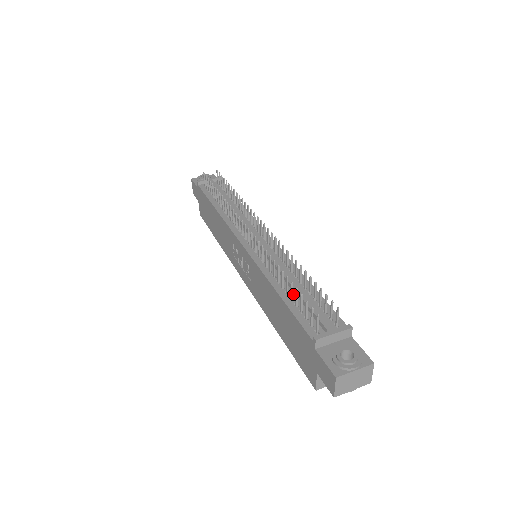
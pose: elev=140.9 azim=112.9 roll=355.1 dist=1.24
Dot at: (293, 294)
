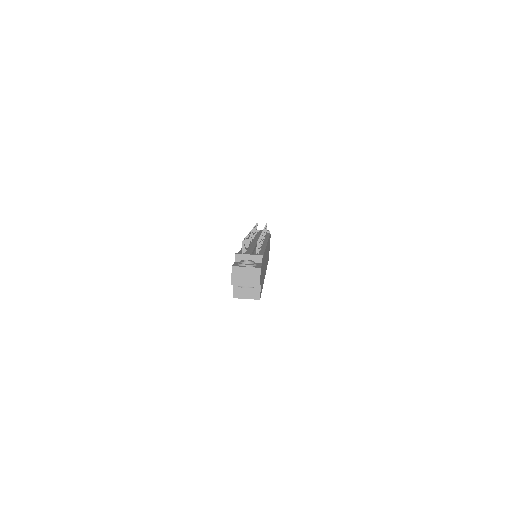
Dot at: occluded
